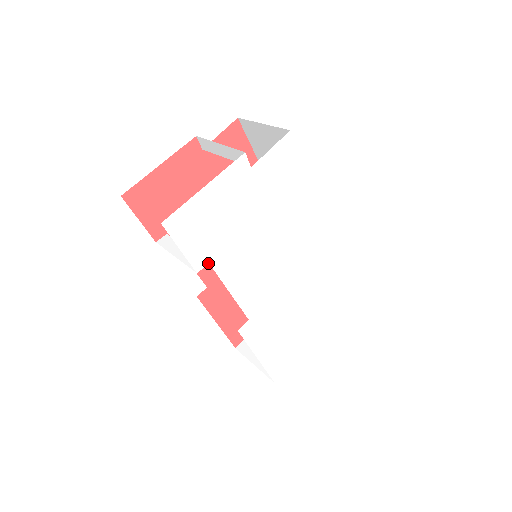
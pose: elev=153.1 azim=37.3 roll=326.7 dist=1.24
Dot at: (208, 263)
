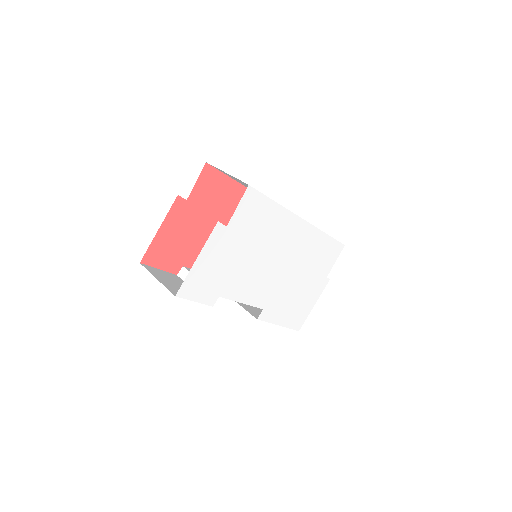
Dot at: (218, 297)
